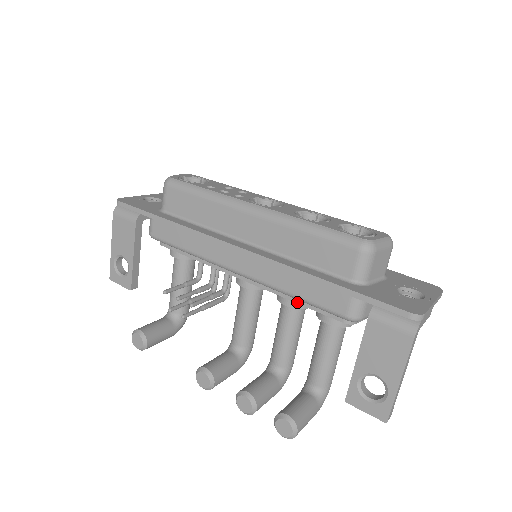
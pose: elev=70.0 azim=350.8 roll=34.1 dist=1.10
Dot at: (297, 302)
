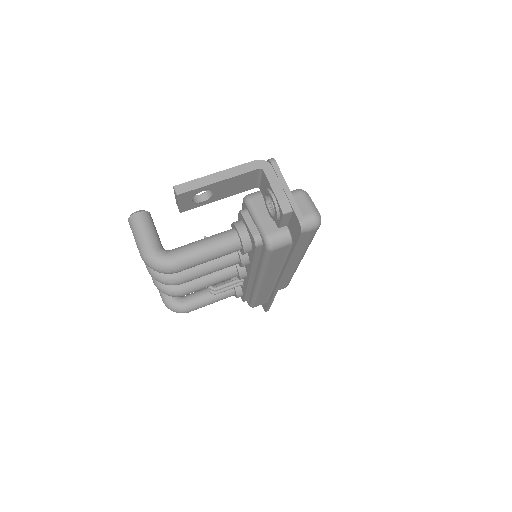
Dot at: occluded
